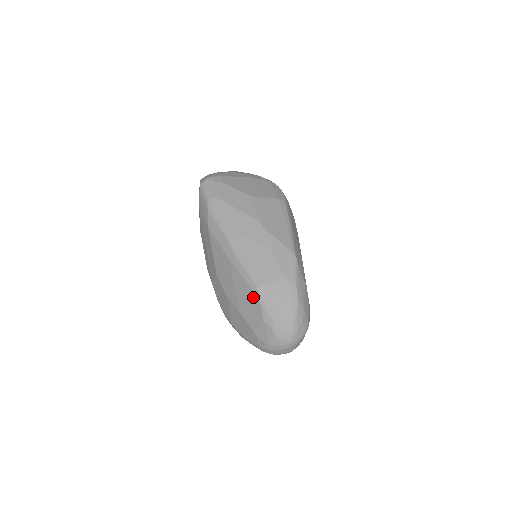
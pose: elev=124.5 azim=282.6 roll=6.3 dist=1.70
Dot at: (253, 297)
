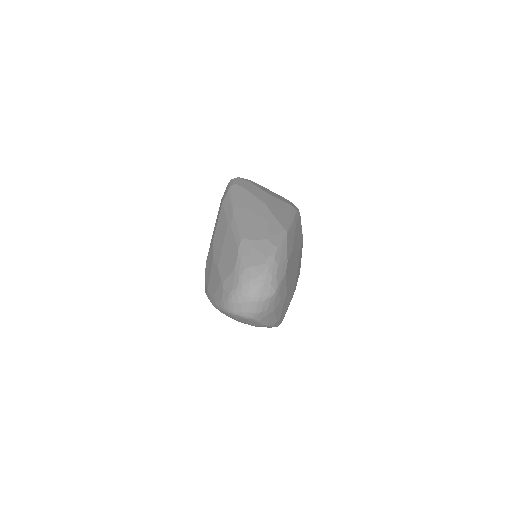
Dot at: (234, 249)
